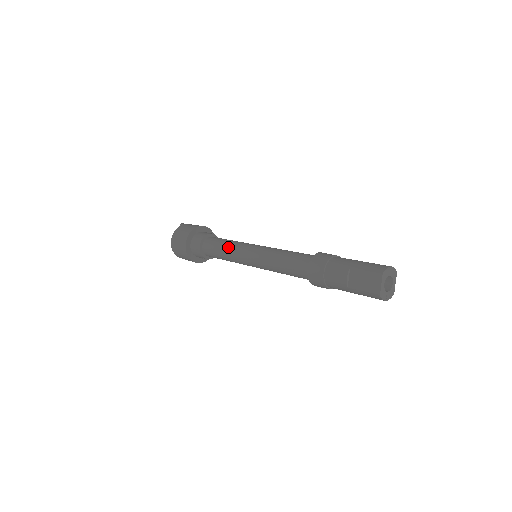
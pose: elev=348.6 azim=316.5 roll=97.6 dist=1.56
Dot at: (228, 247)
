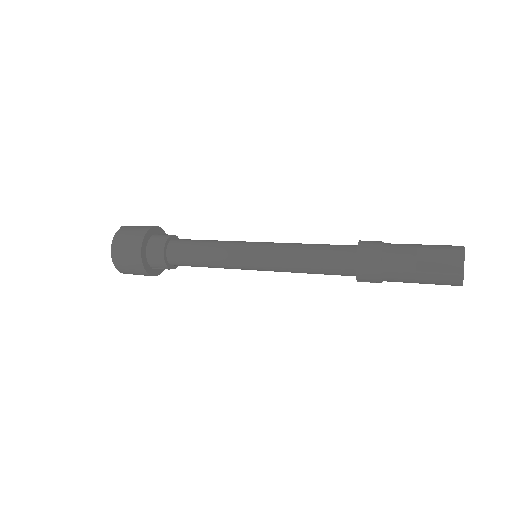
Dot at: (215, 245)
